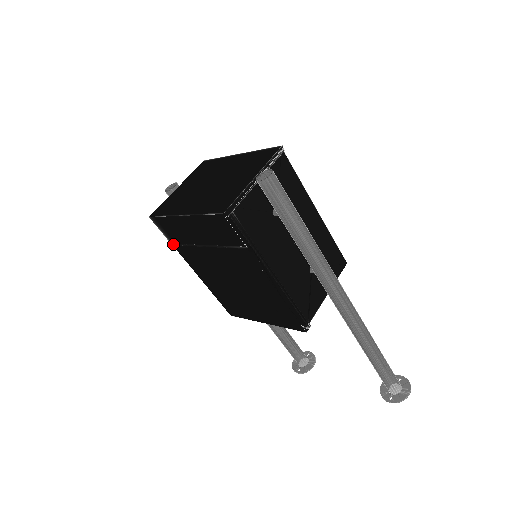
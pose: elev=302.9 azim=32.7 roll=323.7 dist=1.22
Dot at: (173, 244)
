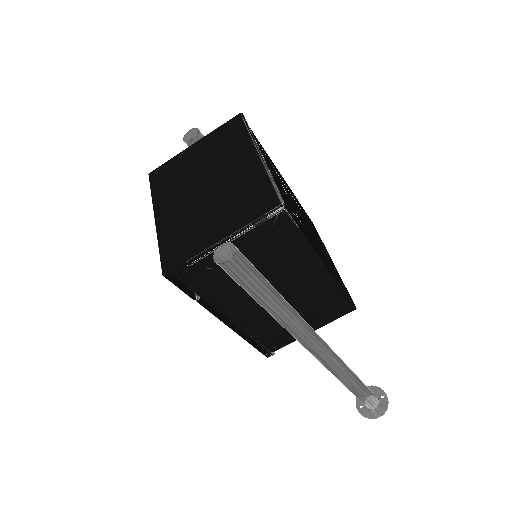
Dot at: occluded
